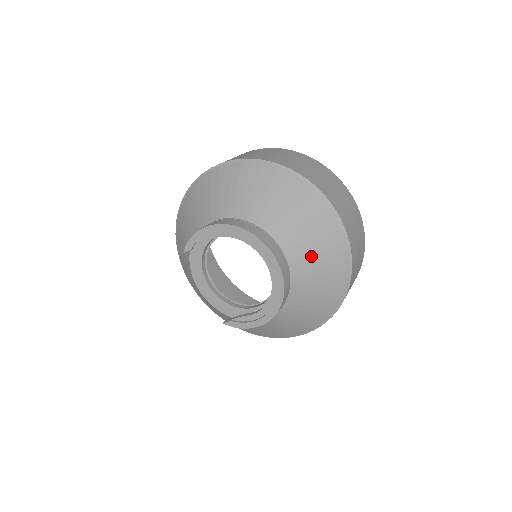
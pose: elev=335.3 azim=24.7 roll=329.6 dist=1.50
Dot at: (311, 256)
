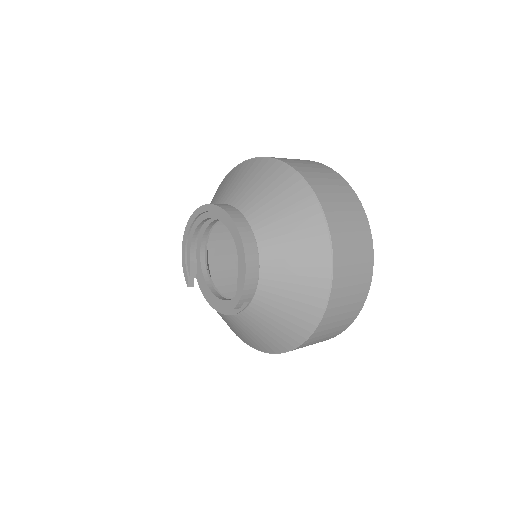
Dot at: (250, 189)
